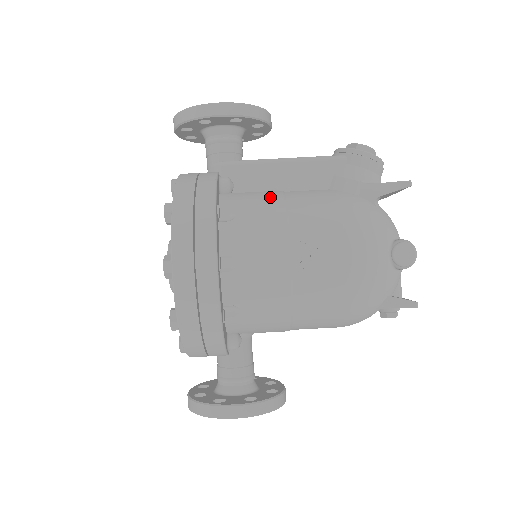
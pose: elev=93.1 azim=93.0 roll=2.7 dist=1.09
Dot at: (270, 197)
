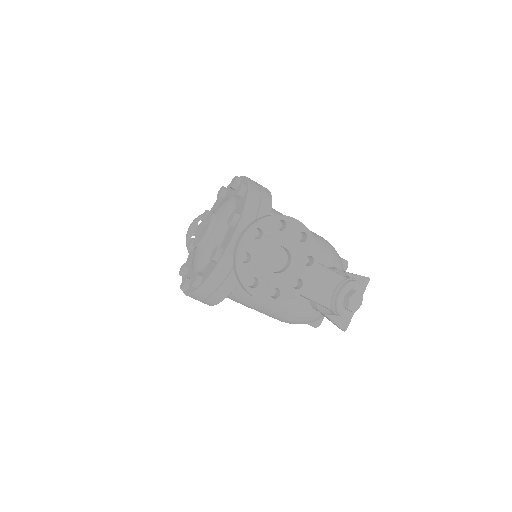
Dot at: occluded
